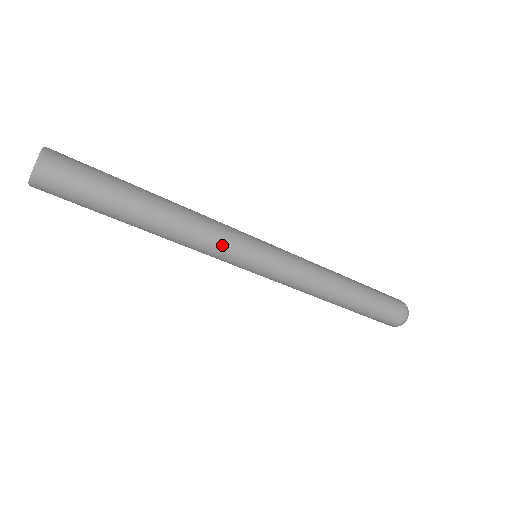
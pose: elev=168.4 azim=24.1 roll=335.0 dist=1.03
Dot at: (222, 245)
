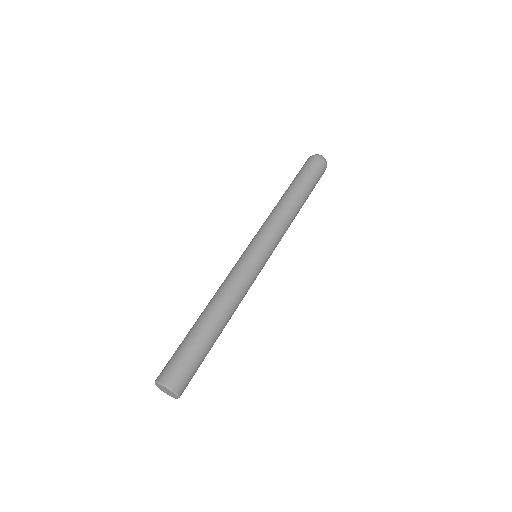
Dot at: (250, 285)
